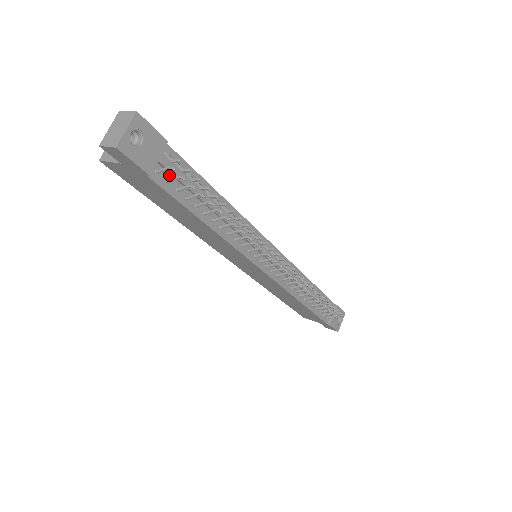
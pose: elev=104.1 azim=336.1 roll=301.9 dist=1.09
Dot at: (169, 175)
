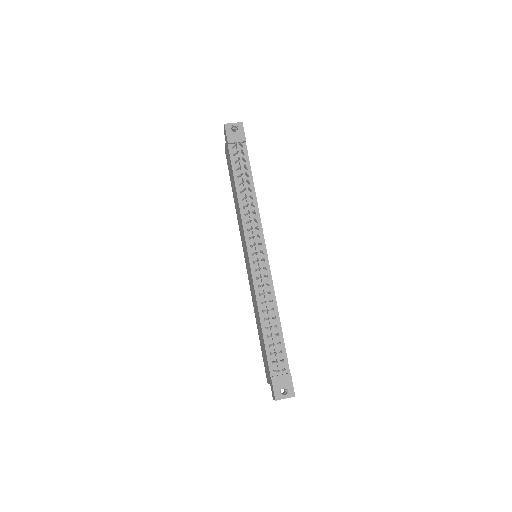
Dot at: (237, 154)
